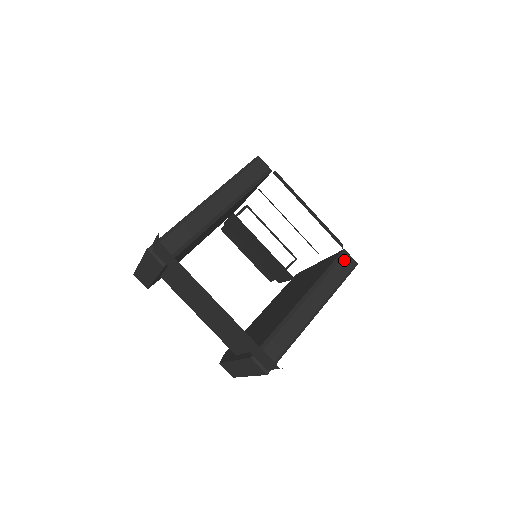
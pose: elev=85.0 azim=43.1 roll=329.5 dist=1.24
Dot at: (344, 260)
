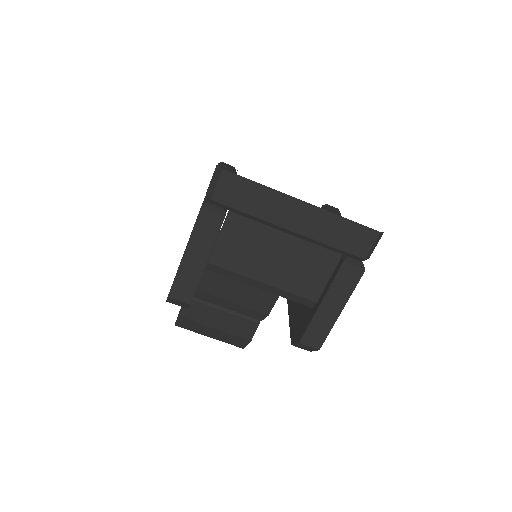
Dot at: (330, 208)
